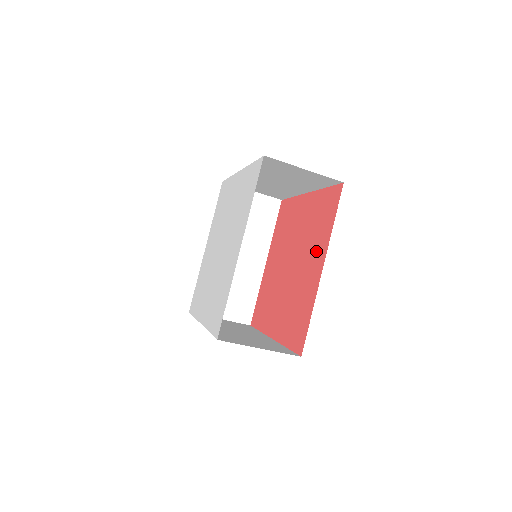
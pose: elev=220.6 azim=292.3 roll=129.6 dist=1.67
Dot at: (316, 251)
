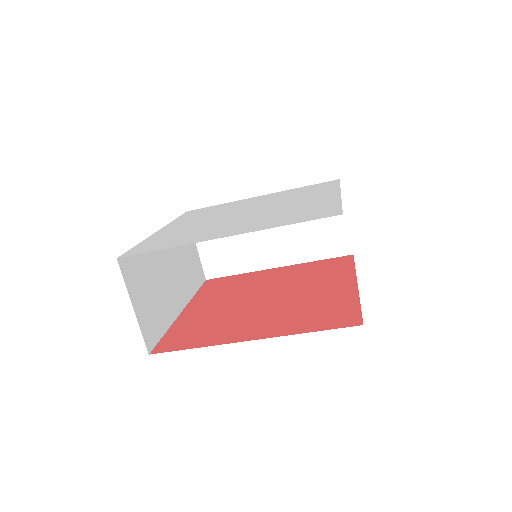
Dot at: (331, 280)
